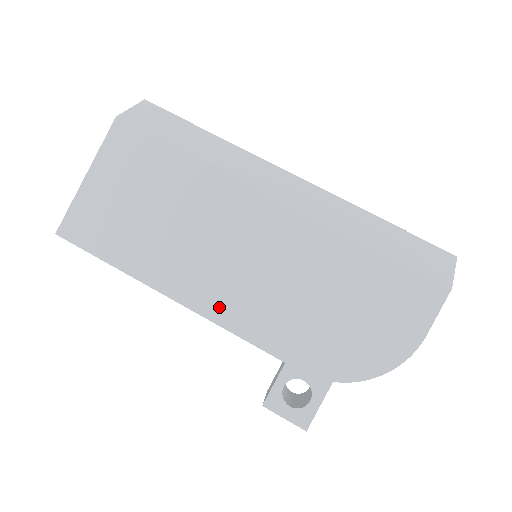
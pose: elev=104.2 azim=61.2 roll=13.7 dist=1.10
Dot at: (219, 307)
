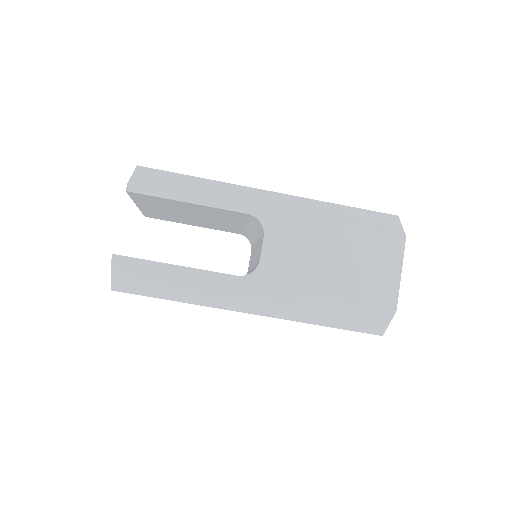
Dot at: occluded
